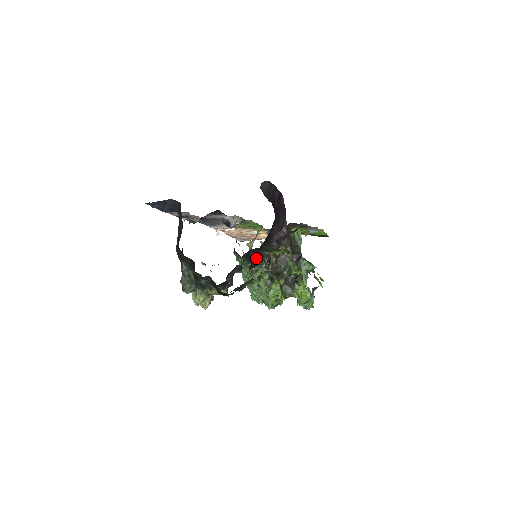
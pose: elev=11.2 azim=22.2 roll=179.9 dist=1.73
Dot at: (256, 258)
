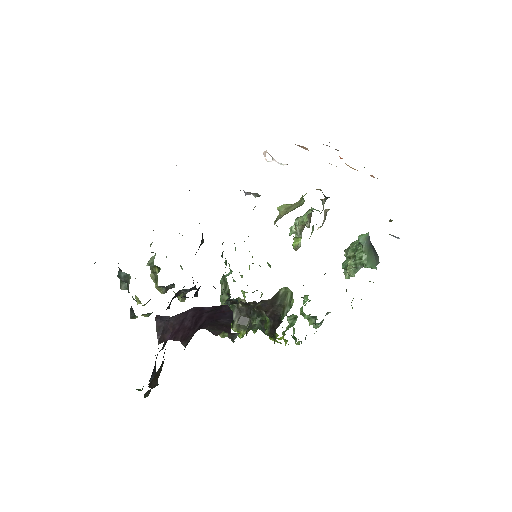
Dot at: occluded
